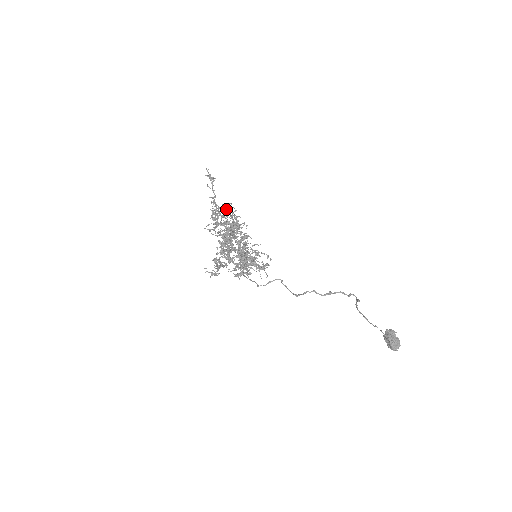
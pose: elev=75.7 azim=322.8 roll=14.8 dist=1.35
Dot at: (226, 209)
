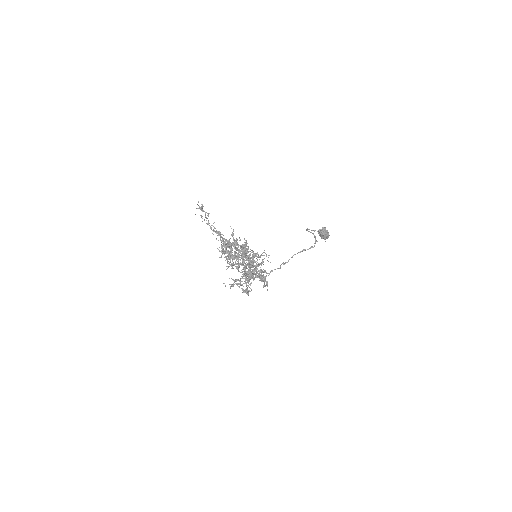
Dot at: (252, 264)
